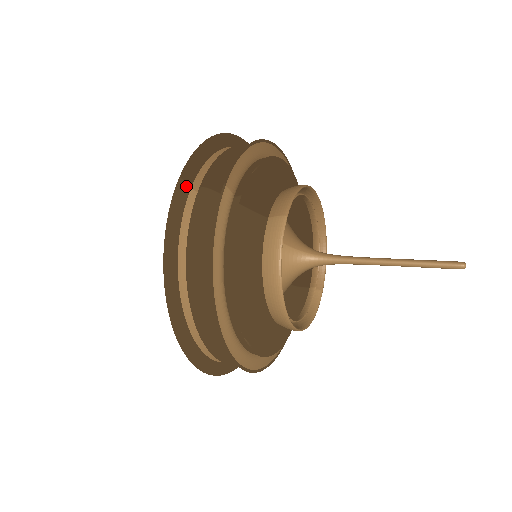
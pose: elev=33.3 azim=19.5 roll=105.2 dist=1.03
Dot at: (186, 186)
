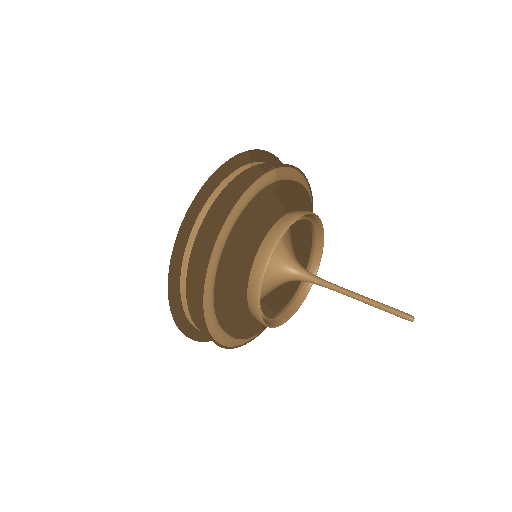
Dot at: (248, 158)
